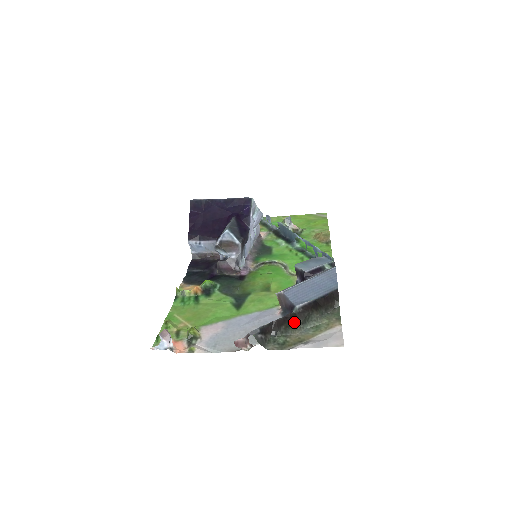
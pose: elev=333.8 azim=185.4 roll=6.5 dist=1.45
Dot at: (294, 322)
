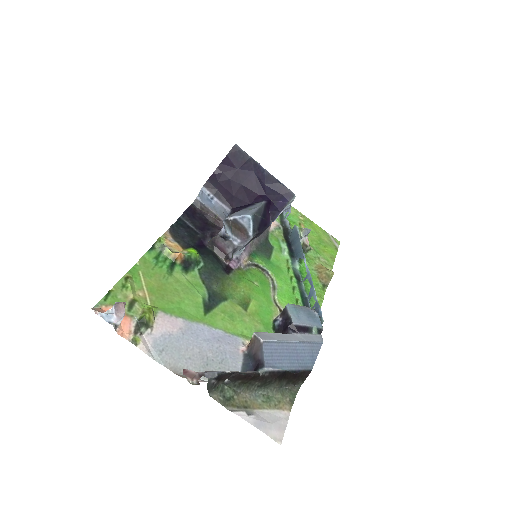
Dot at: (252, 381)
